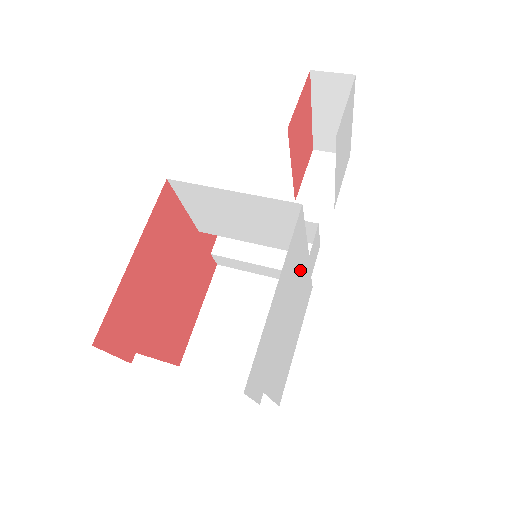
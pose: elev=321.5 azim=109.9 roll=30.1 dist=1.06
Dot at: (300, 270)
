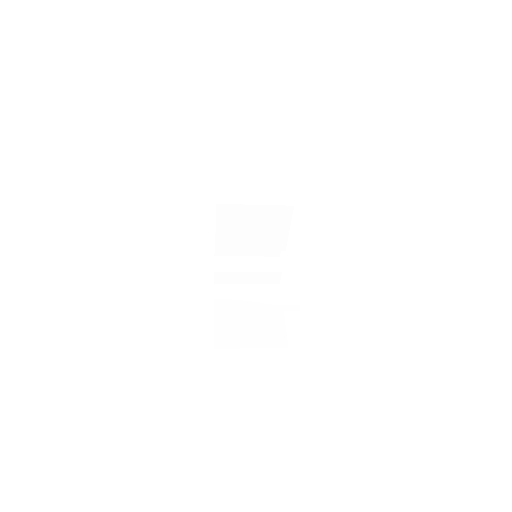
Dot at: occluded
